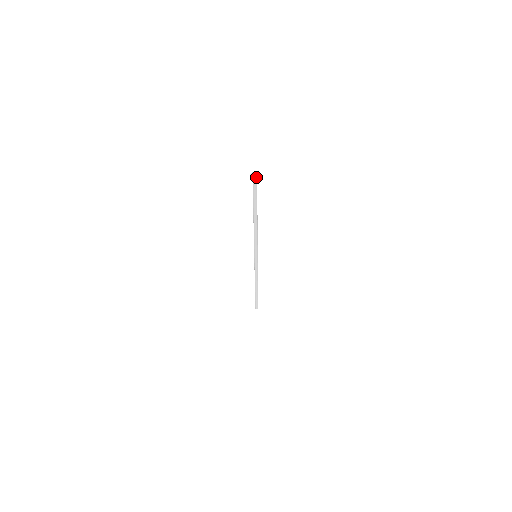
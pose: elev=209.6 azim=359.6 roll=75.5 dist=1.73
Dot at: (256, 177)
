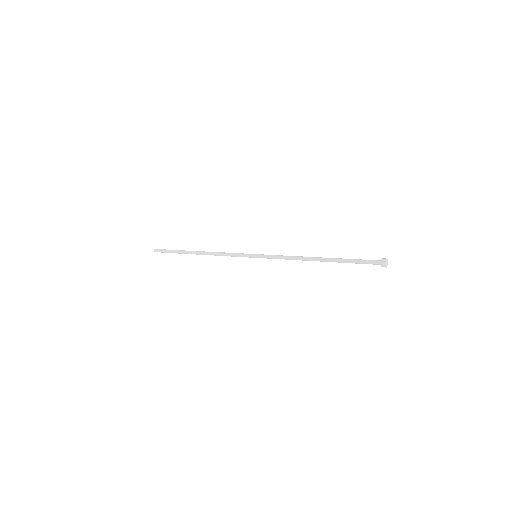
Dot at: (387, 265)
